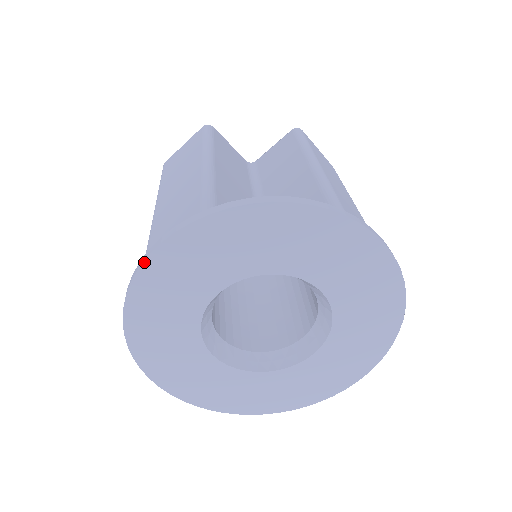
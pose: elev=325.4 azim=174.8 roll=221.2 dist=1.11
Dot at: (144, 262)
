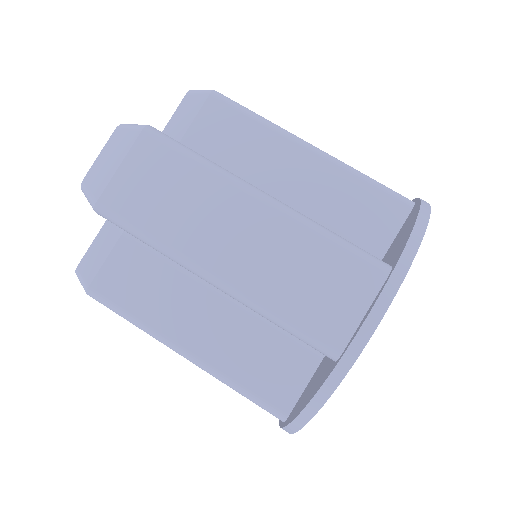
Dot at: occluded
